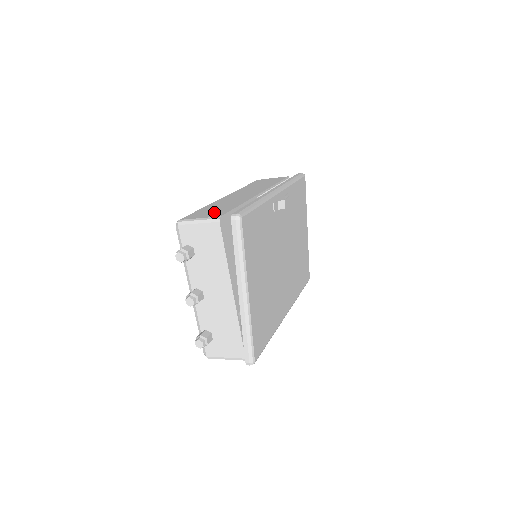
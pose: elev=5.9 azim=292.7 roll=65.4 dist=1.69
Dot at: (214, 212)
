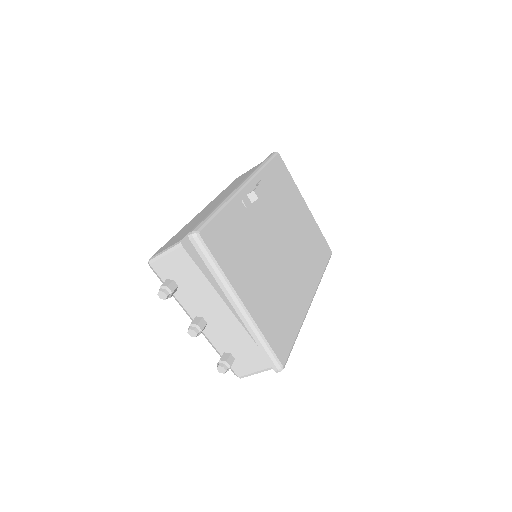
Dot at: (180, 236)
